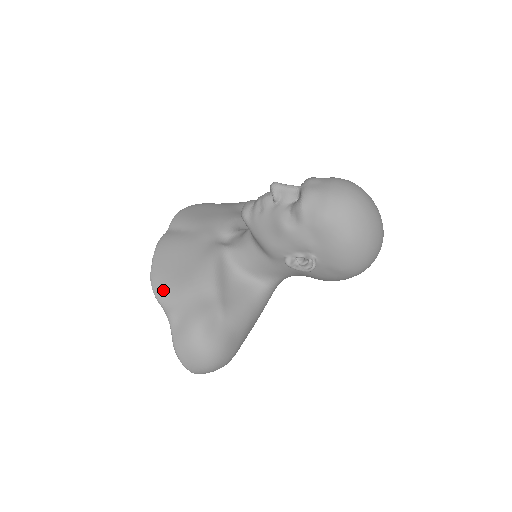
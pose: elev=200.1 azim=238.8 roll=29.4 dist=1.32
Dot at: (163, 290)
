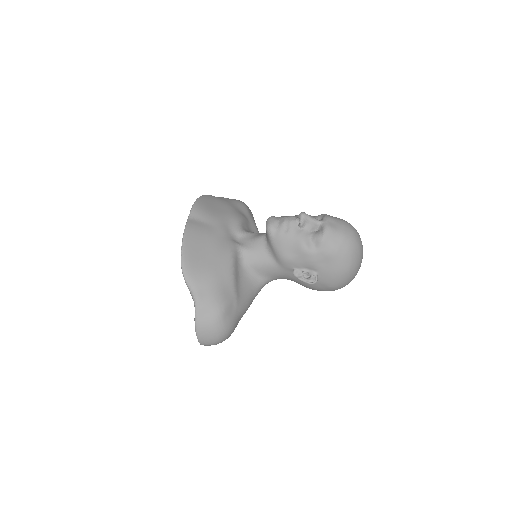
Dot at: (193, 275)
